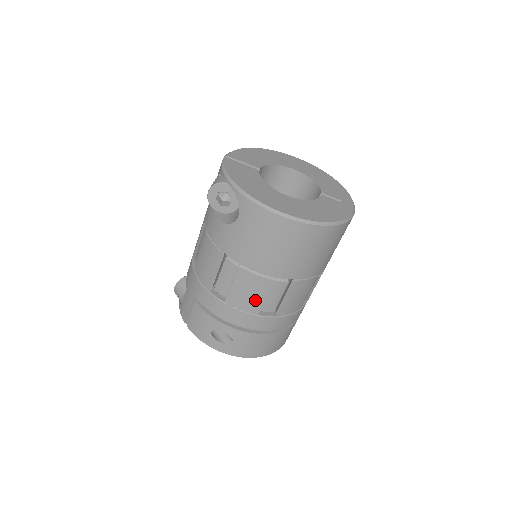
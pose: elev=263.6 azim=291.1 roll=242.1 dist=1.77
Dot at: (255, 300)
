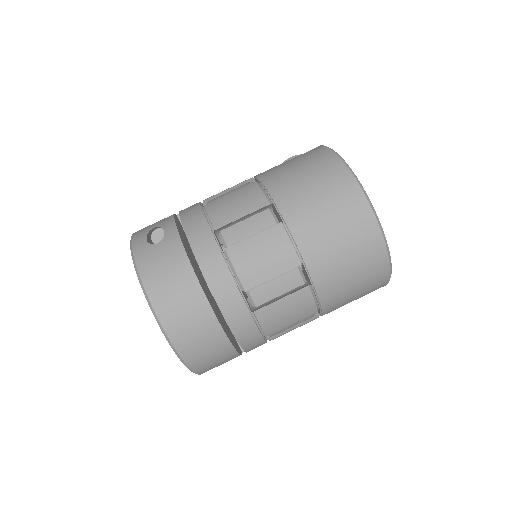
Dot at: (231, 213)
